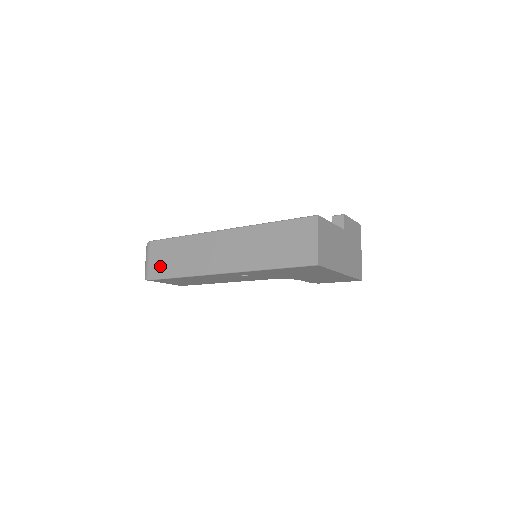
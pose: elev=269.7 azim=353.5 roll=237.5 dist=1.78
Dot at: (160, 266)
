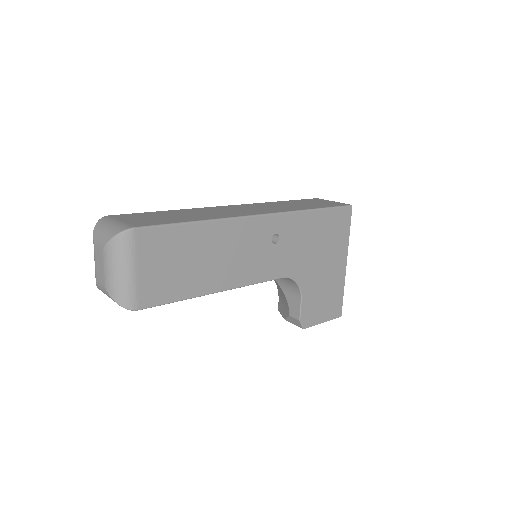
Dot at: (152, 220)
